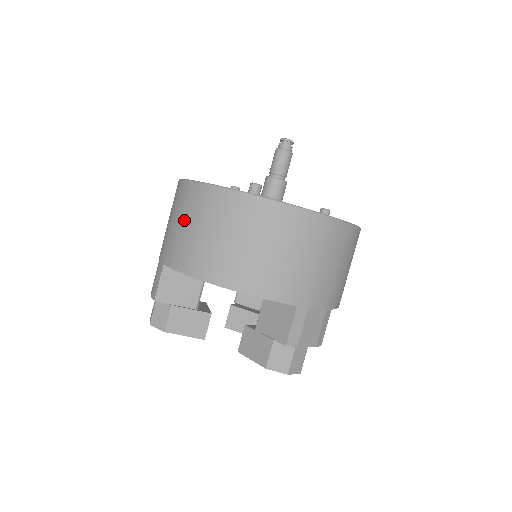
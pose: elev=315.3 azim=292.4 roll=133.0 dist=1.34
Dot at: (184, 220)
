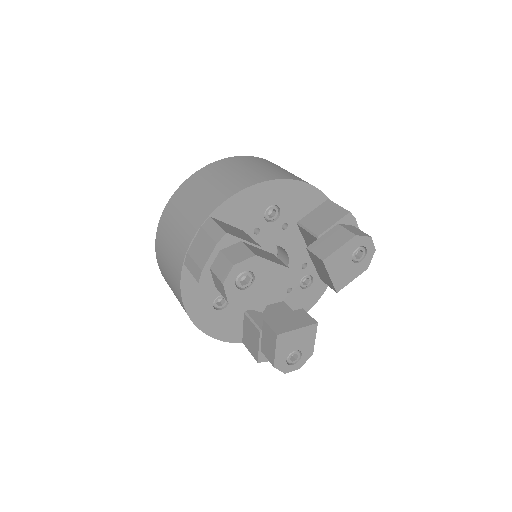
Dot at: (207, 184)
